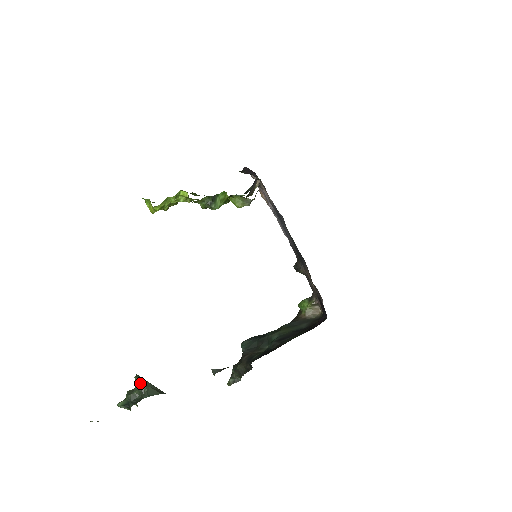
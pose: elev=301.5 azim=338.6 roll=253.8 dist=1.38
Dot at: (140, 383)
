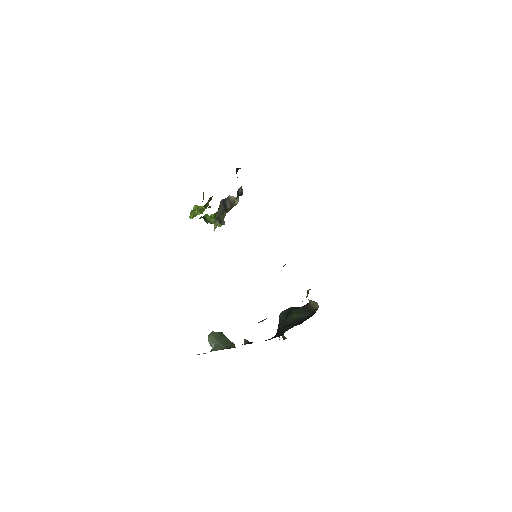
Dot at: (209, 341)
